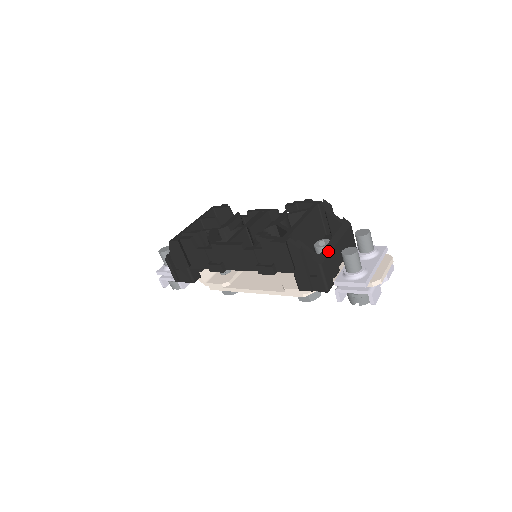
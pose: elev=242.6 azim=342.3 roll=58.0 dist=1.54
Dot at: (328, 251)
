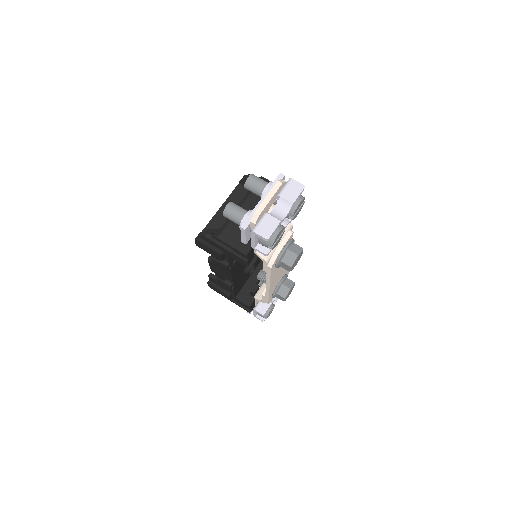
Dot at: (229, 220)
